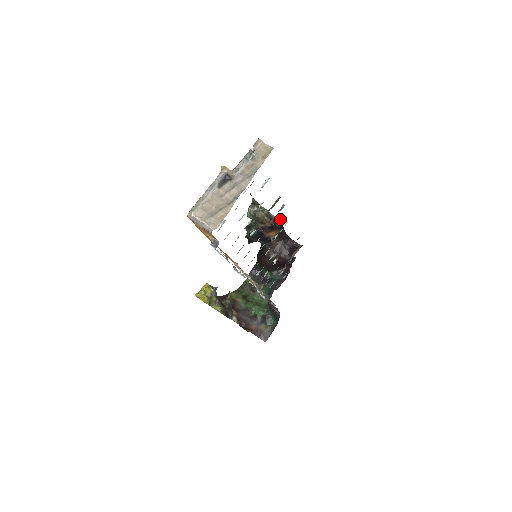
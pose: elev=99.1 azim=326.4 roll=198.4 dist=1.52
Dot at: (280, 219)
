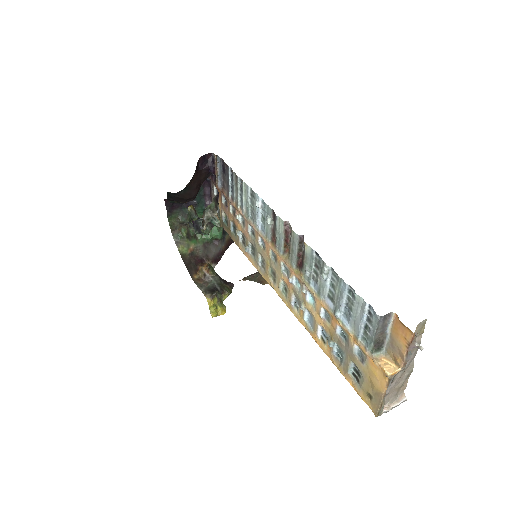
Dot at: (270, 221)
